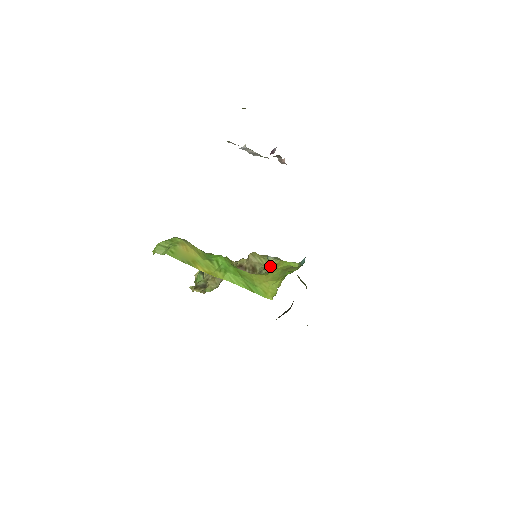
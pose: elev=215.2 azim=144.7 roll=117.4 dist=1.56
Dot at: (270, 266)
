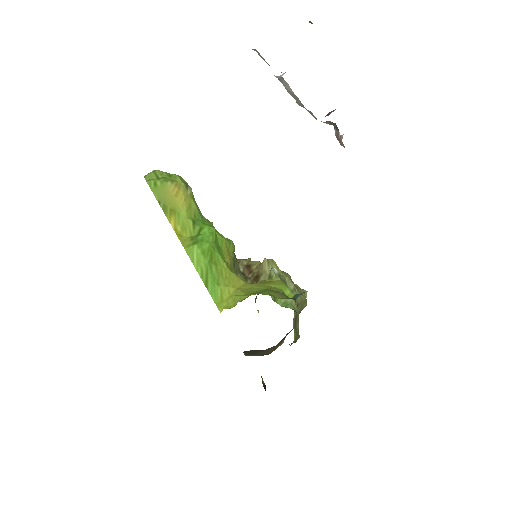
Dot at: occluded
